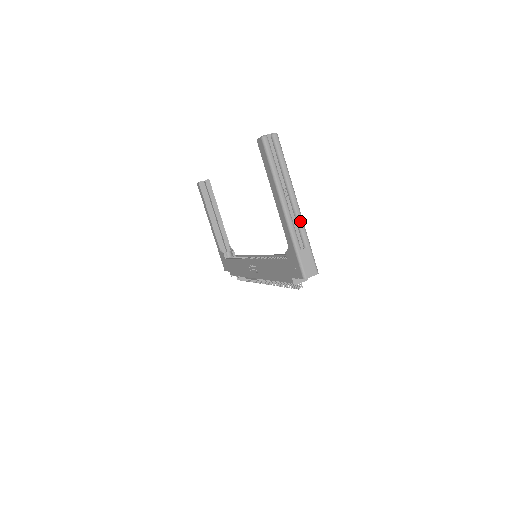
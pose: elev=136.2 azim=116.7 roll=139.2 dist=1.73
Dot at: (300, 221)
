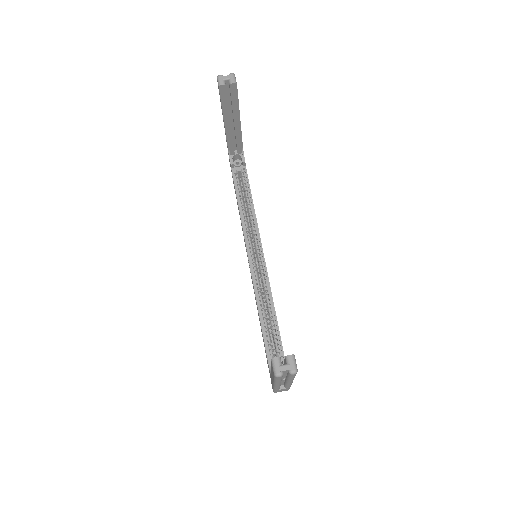
Dot at: occluded
